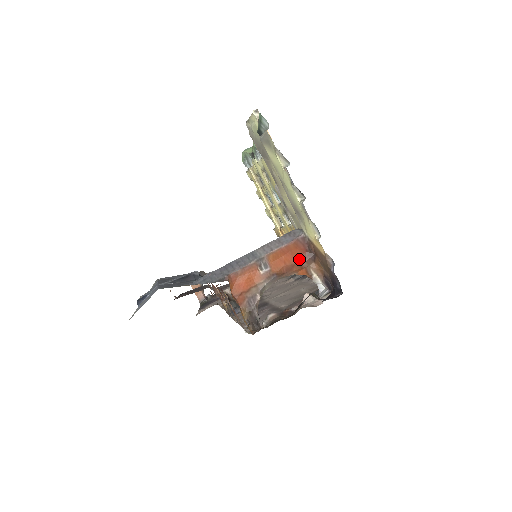
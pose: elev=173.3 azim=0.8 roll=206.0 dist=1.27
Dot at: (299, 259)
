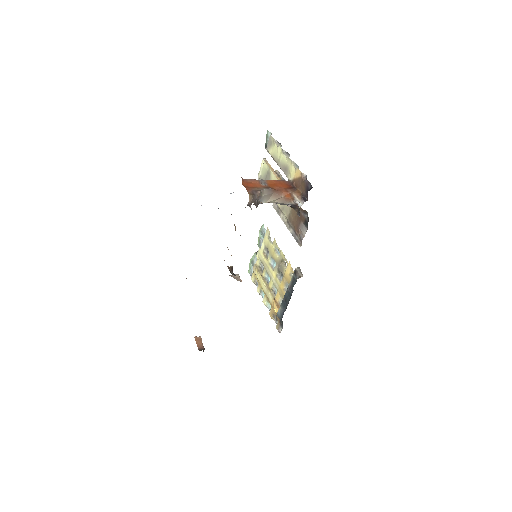
Dot at: (286, 188)
